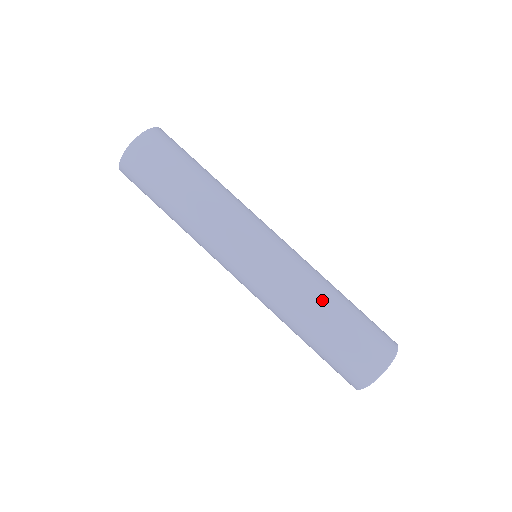
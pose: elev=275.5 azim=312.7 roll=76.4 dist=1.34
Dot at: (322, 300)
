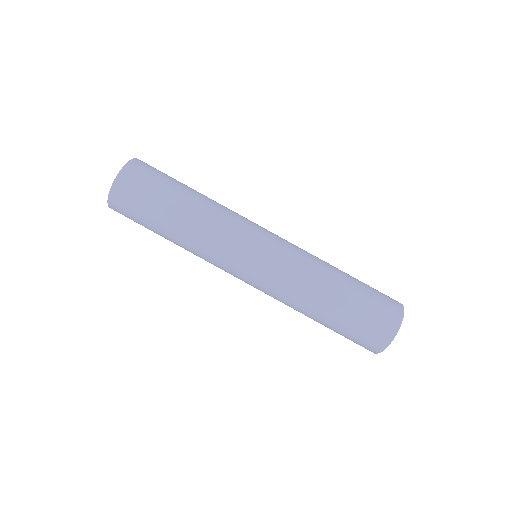
Dot at: (317, 300)
